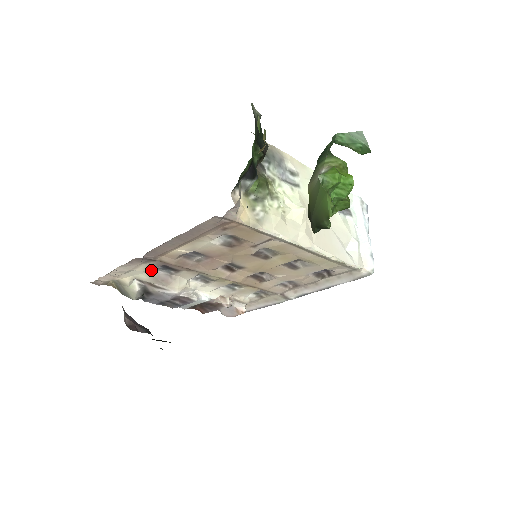
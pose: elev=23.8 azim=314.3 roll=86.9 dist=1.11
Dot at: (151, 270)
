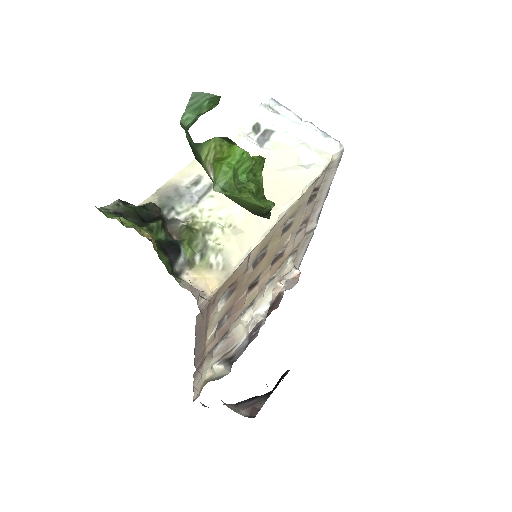
Dot at: (212, 355)
